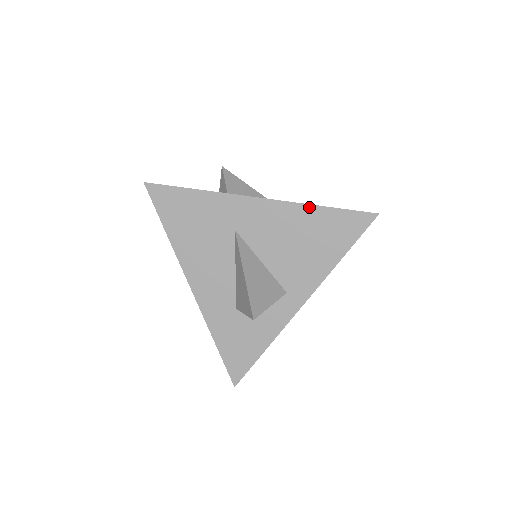
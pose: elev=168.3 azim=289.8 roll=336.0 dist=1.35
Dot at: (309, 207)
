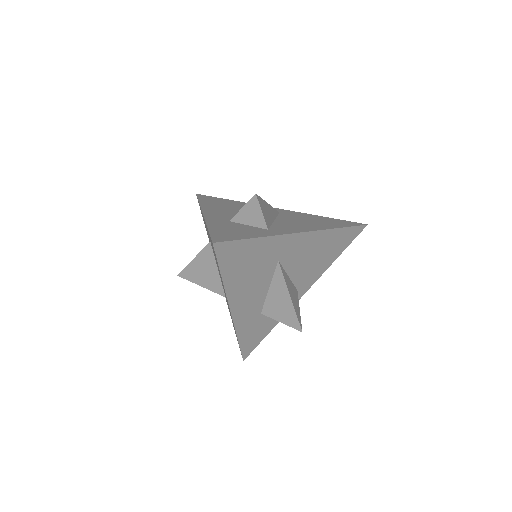
Dot at: (332, 231)
